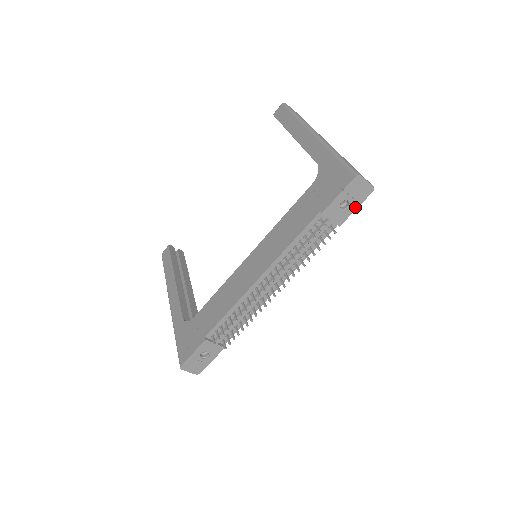
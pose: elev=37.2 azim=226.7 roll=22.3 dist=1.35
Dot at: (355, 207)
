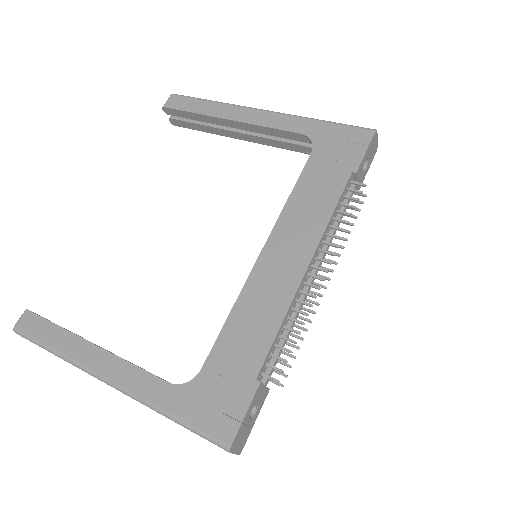
Dot at: (367, 169)
